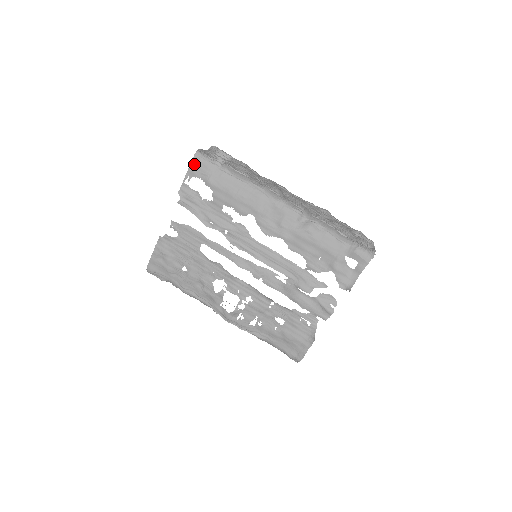
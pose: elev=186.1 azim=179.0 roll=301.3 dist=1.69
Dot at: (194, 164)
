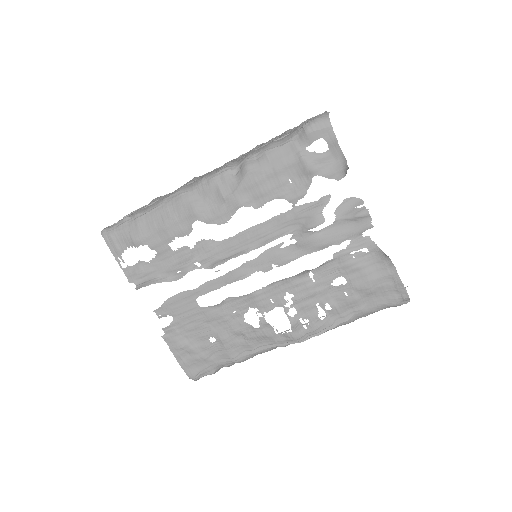
Dot at: (110, 243)
